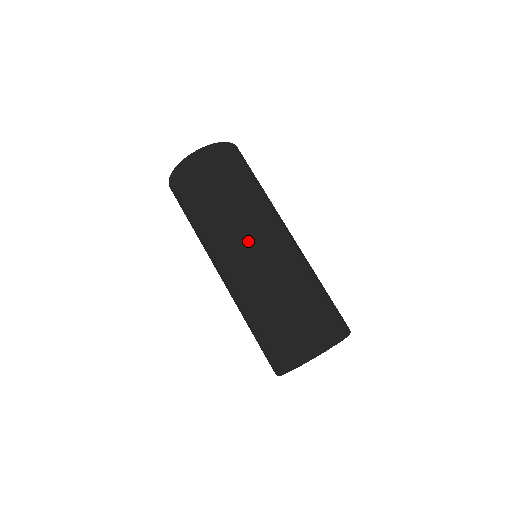
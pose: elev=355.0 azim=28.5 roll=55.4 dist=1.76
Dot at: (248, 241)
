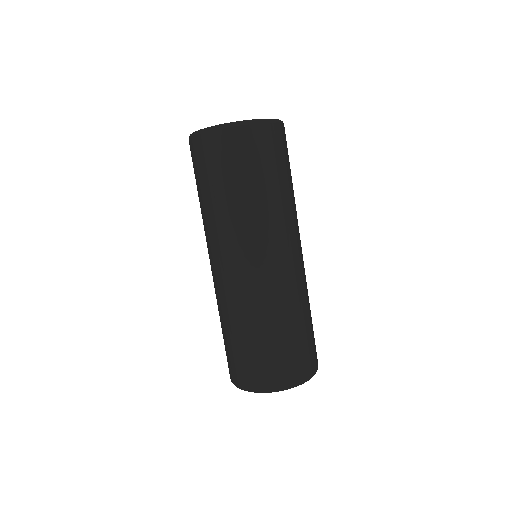
Dot at: (284, 249)
